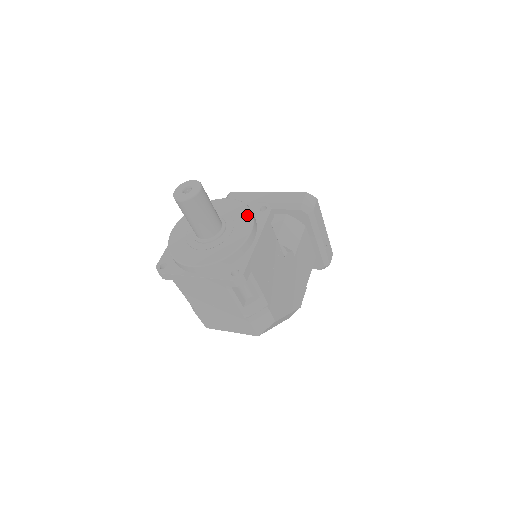
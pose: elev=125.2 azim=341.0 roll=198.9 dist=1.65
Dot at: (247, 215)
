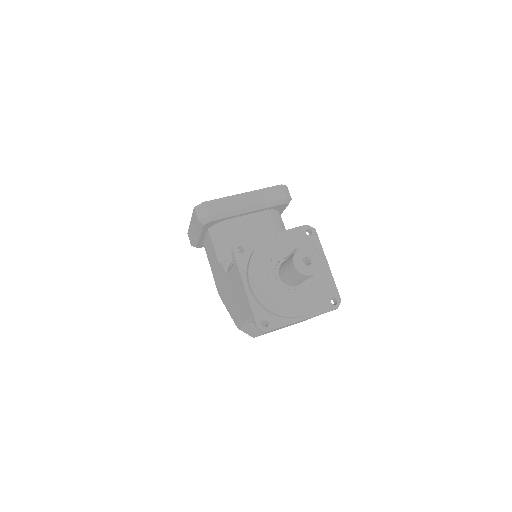
Dot at: (312, 247)
